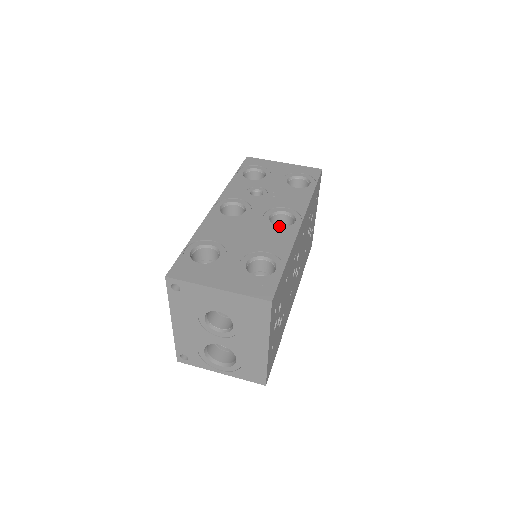
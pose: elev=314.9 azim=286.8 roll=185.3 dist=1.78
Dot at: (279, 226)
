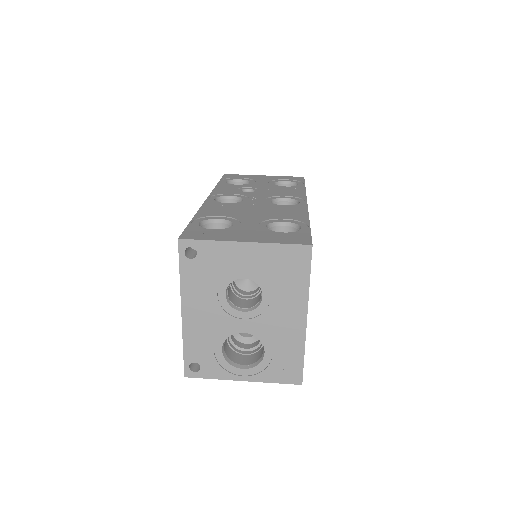
Dot at: (285, 205)
